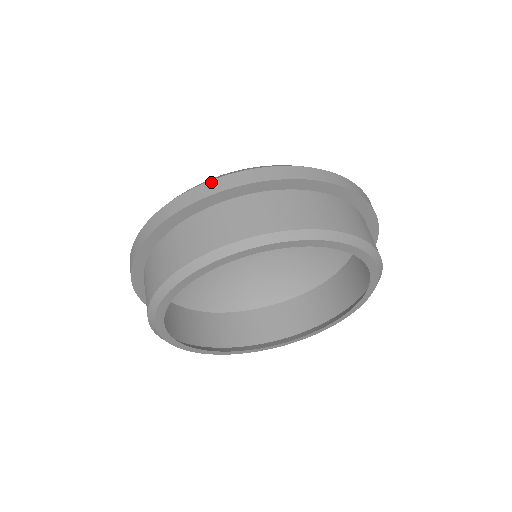
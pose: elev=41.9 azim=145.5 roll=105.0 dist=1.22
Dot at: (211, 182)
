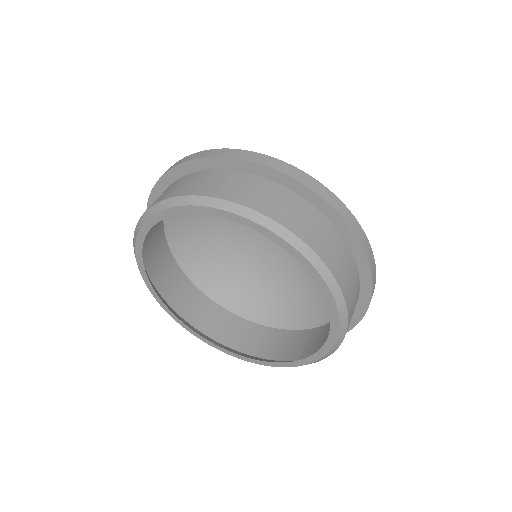
Dot at: (195, 153)
